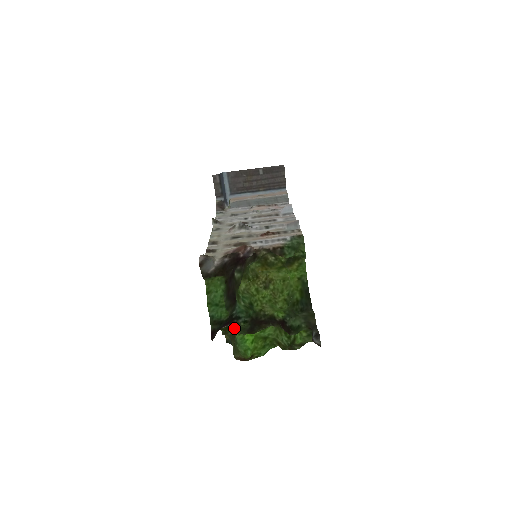
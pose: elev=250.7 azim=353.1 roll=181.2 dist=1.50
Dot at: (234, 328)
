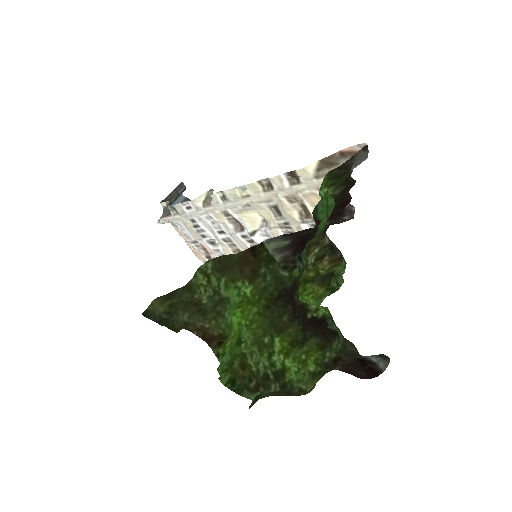
Dot at: (276, 268)
